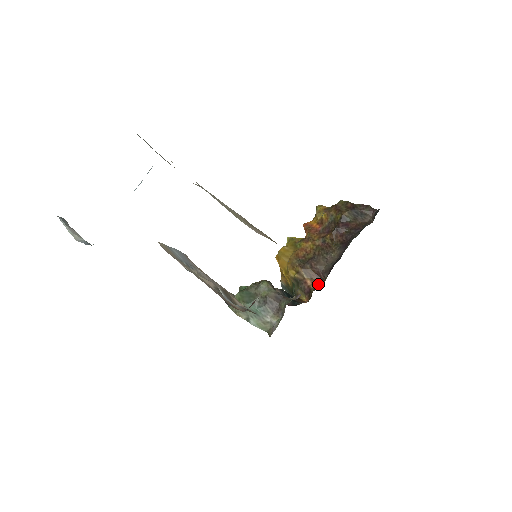
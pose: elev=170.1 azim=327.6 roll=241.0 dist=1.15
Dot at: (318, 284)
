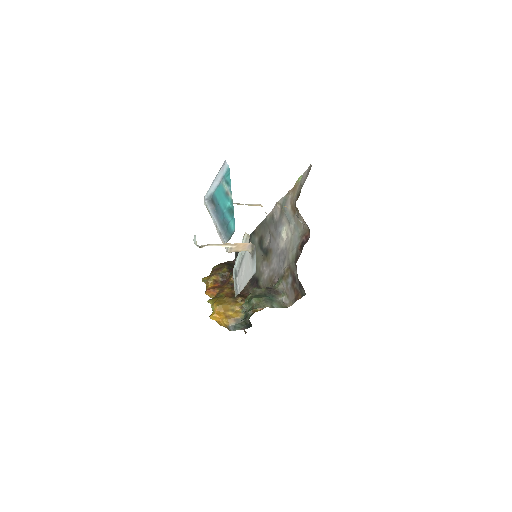
Dot at: occluded
